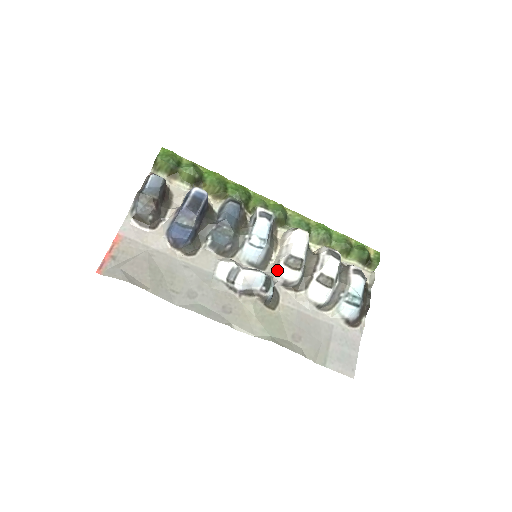
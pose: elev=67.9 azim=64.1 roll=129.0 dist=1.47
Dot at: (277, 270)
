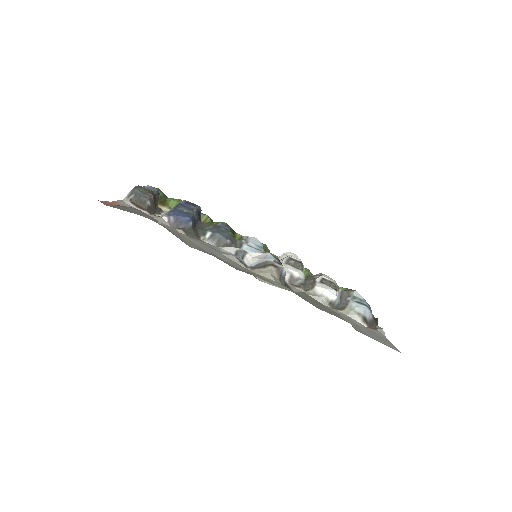
Dot at: occluded
